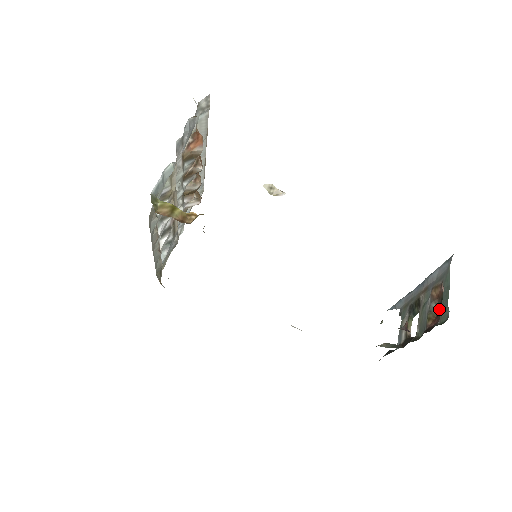
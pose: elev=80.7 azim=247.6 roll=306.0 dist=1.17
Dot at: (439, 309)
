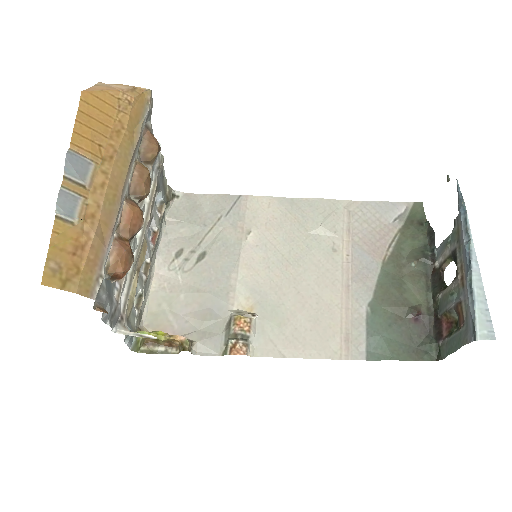
Dot at: (458, 318)
